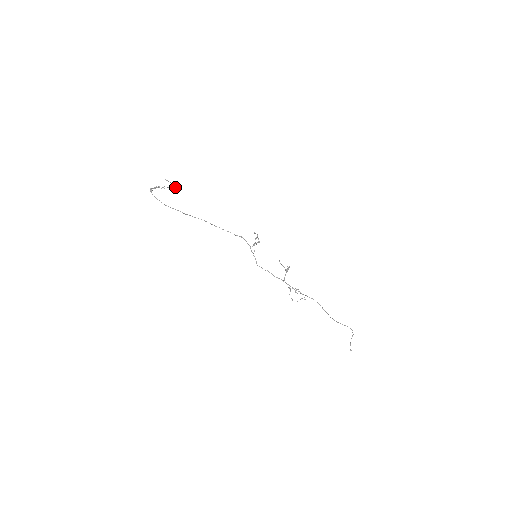
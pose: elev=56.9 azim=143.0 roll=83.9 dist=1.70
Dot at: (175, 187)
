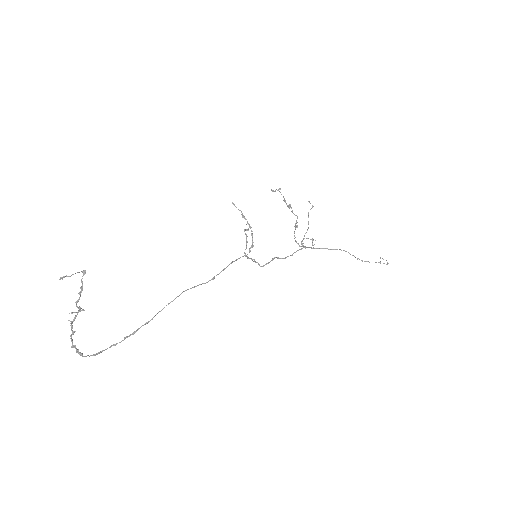
Dot at: (84, 272)
